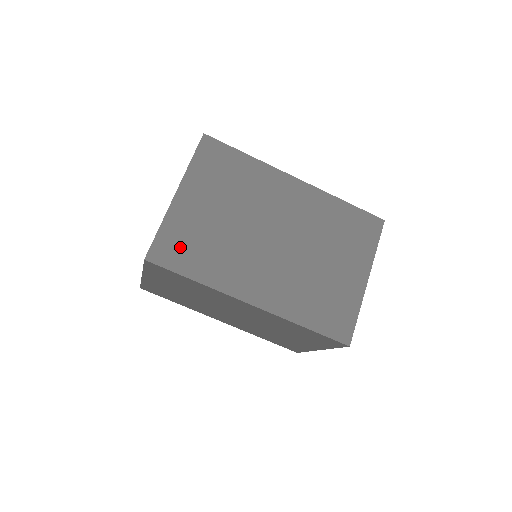
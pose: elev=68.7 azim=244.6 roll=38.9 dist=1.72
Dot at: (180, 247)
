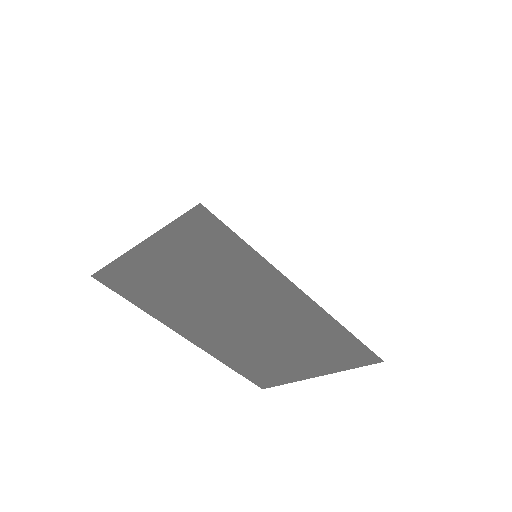
Dot at: (130, 283)
